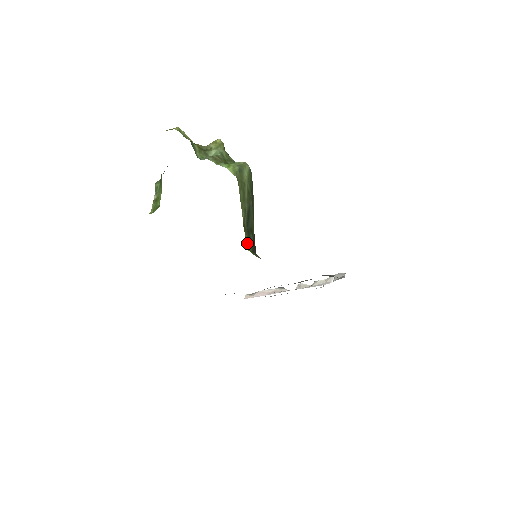
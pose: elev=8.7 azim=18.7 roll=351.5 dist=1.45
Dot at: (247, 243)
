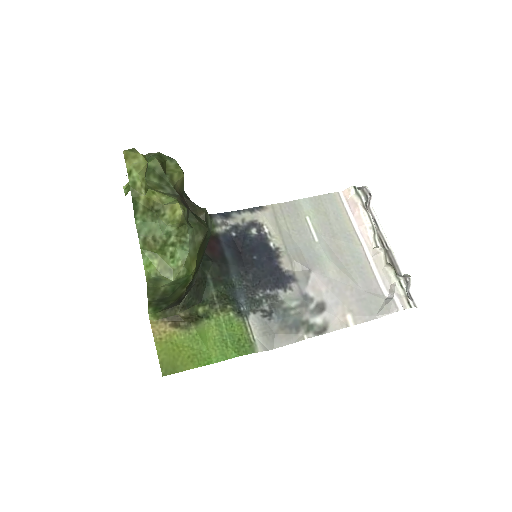
Dot at: (150, 310)
